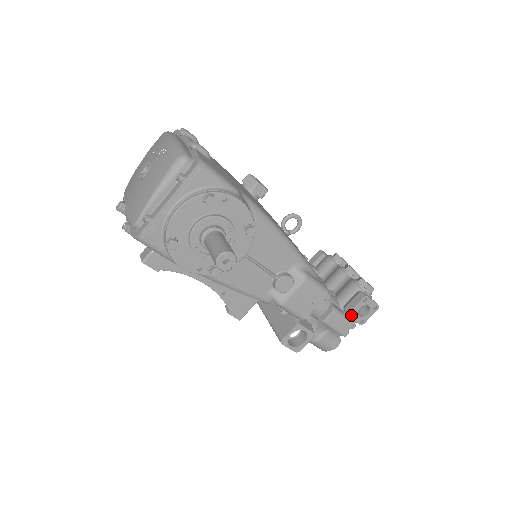
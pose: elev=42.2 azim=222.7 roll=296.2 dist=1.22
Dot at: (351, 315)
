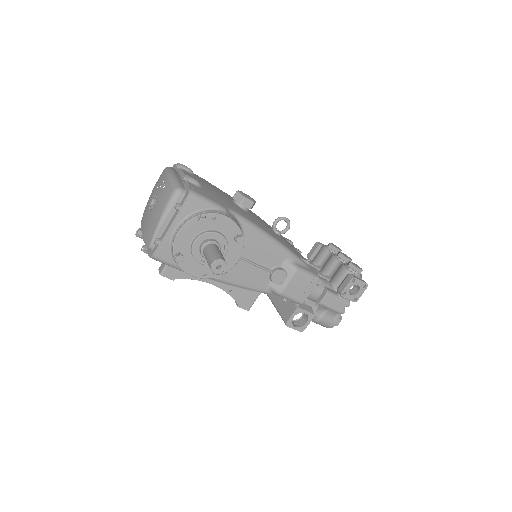
Dot at: (344, 295)
